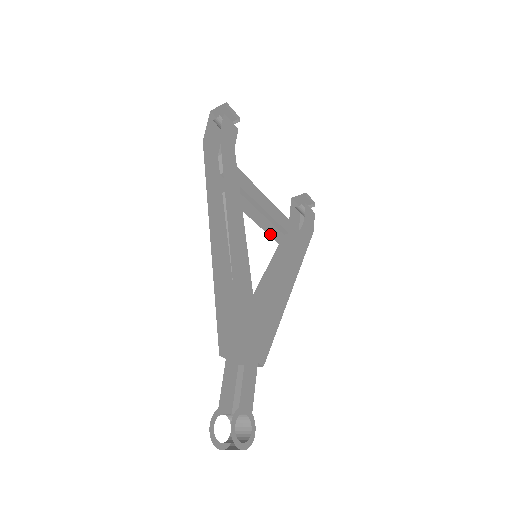
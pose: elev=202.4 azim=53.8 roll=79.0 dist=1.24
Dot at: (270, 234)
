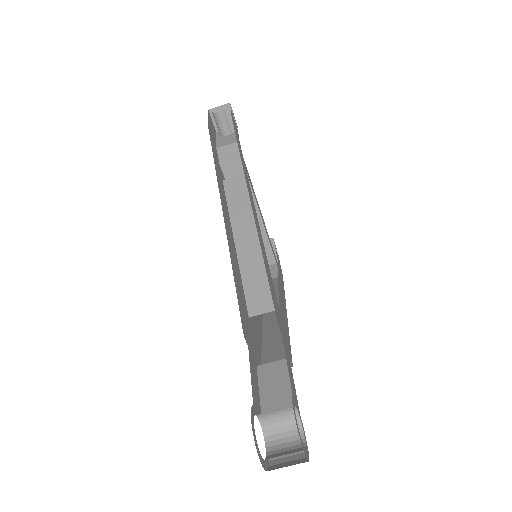
Dot at: occluded
